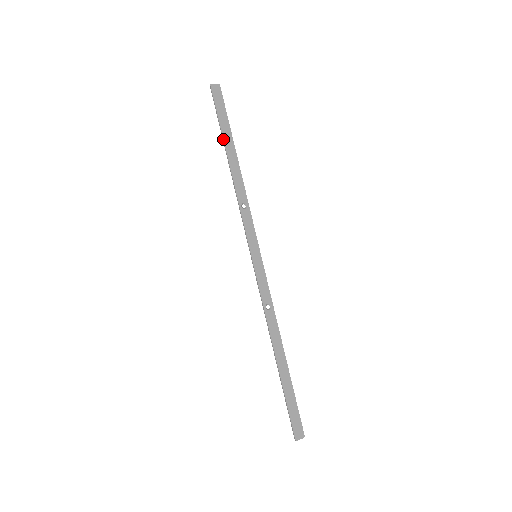
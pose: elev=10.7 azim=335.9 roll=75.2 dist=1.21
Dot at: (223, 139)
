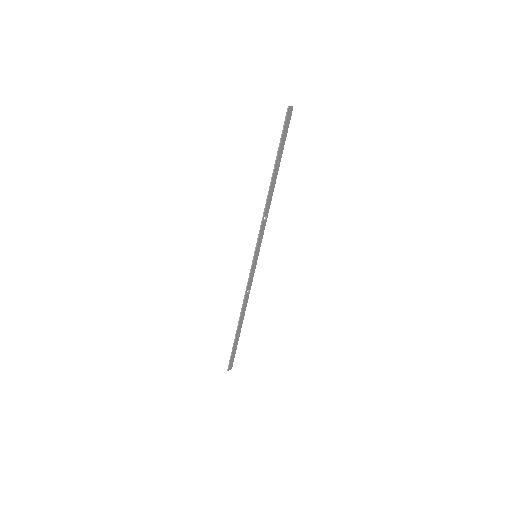
Dot at: (276, 161)
